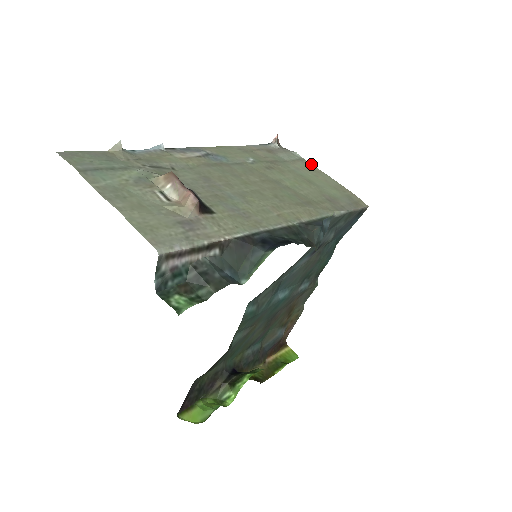
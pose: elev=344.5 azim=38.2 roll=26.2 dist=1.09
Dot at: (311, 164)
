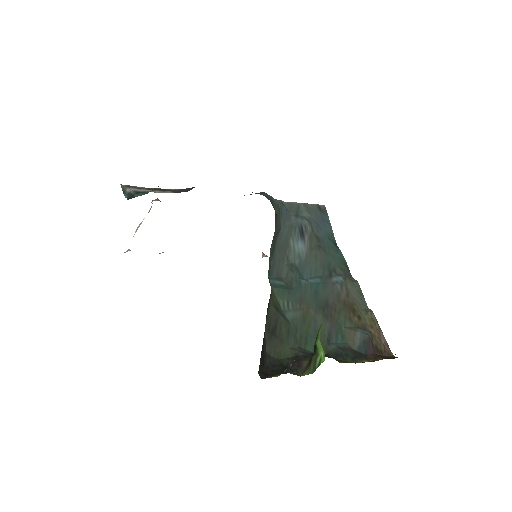
Dot at: occluded
